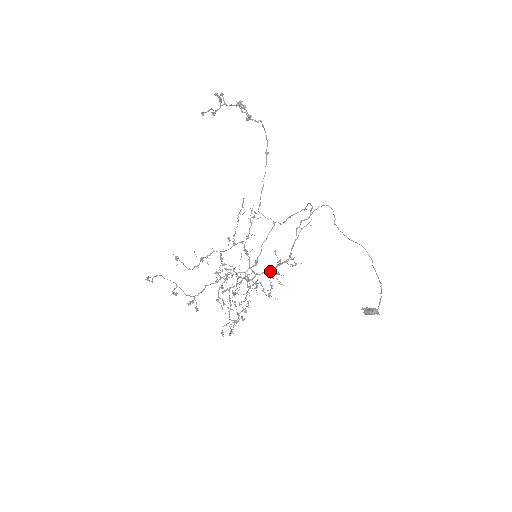
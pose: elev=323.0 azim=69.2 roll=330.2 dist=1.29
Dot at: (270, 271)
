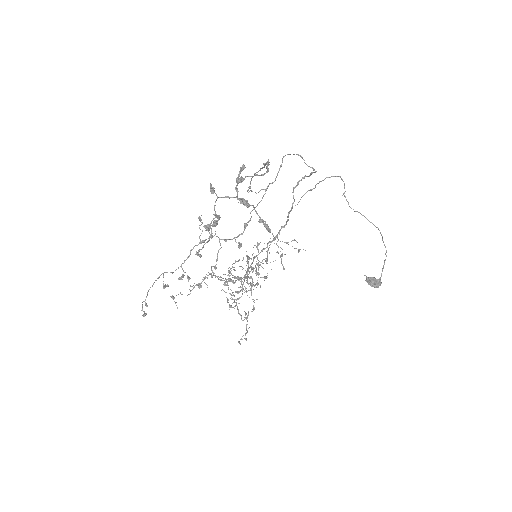
Dot at: (267, 247)
